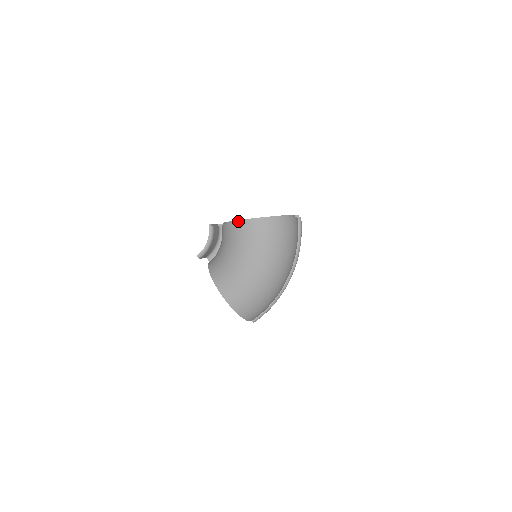
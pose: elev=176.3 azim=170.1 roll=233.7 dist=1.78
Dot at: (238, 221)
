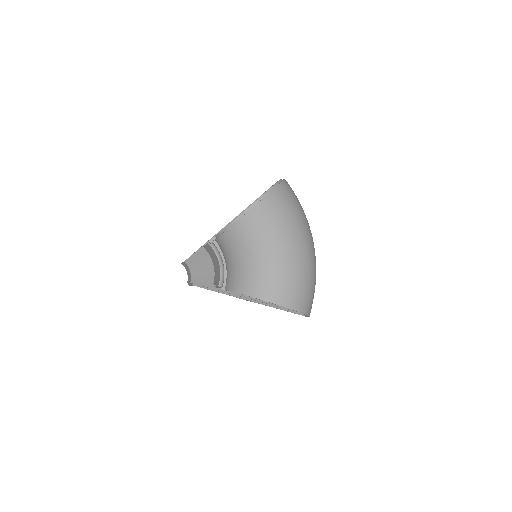
Dot at: (244, 213)
